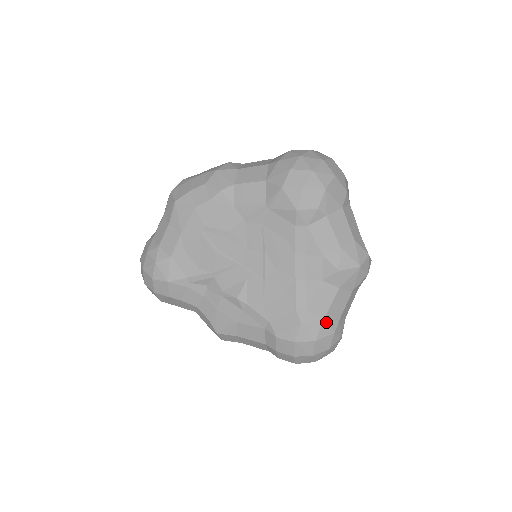
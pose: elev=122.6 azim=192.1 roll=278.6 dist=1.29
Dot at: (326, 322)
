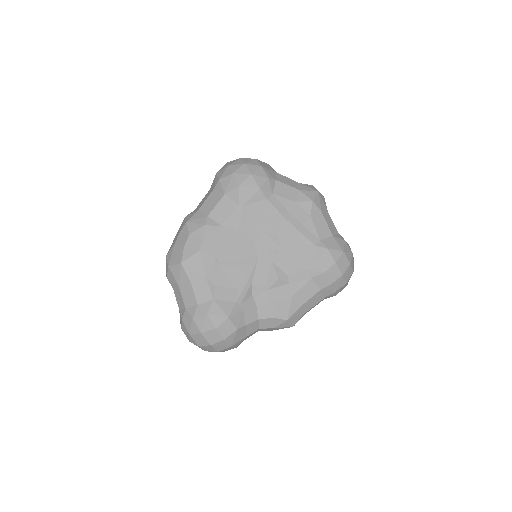
Dot at: (336, 238)
